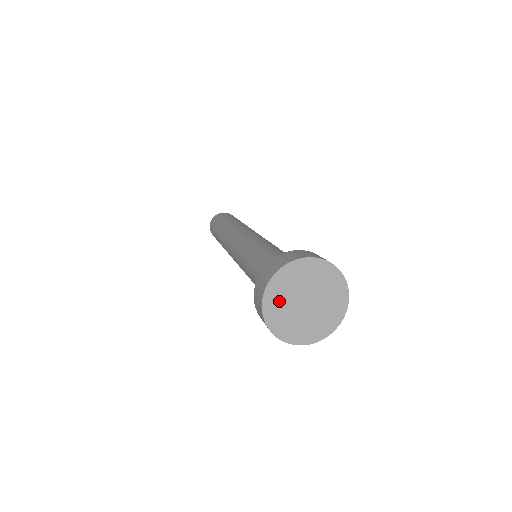
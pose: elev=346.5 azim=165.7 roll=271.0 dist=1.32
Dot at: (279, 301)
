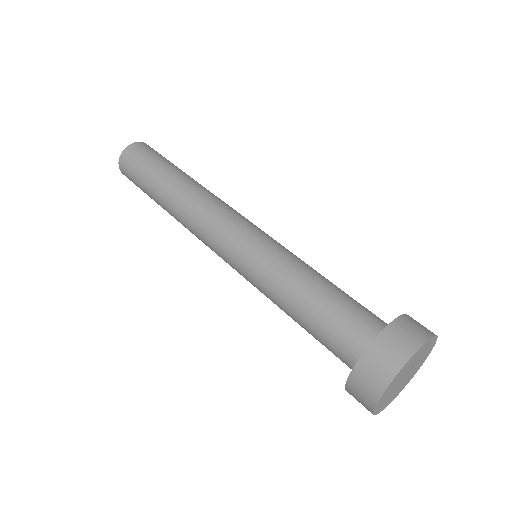
Dot at: (396, 380)
